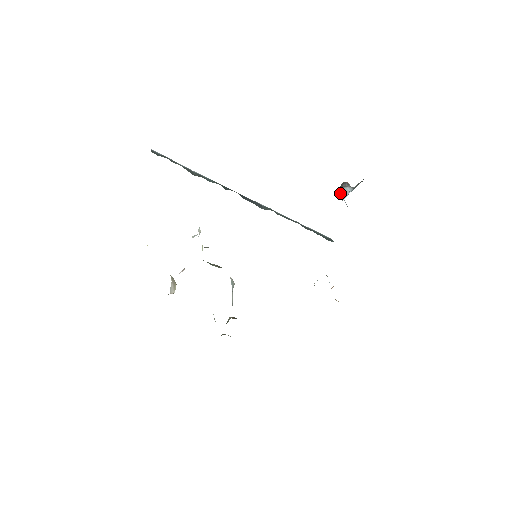
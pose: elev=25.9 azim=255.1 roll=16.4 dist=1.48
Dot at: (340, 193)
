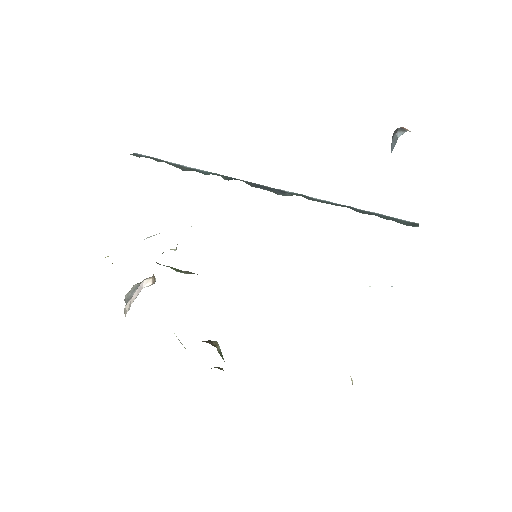
Dot at: occluded
